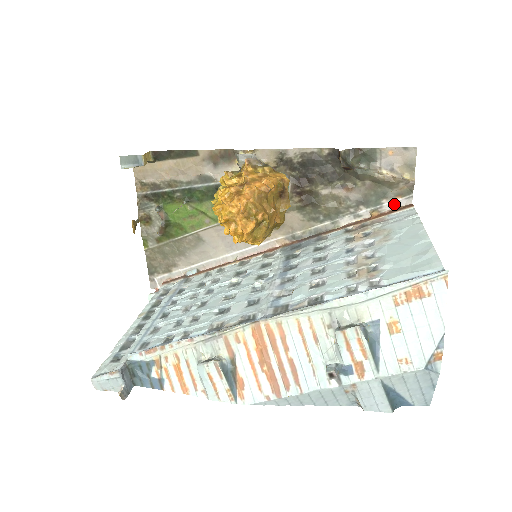
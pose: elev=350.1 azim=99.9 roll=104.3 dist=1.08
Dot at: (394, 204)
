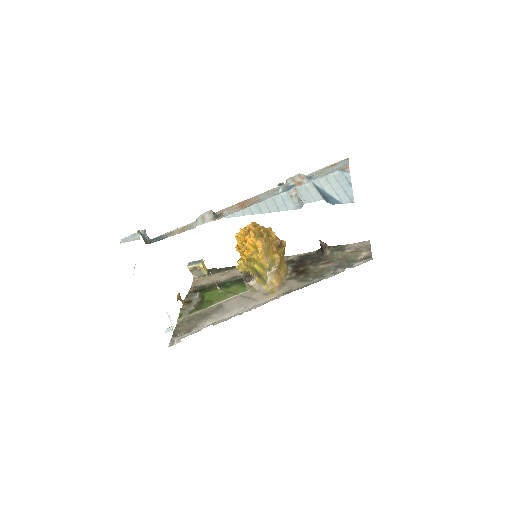
Dot at: (361, 263)
